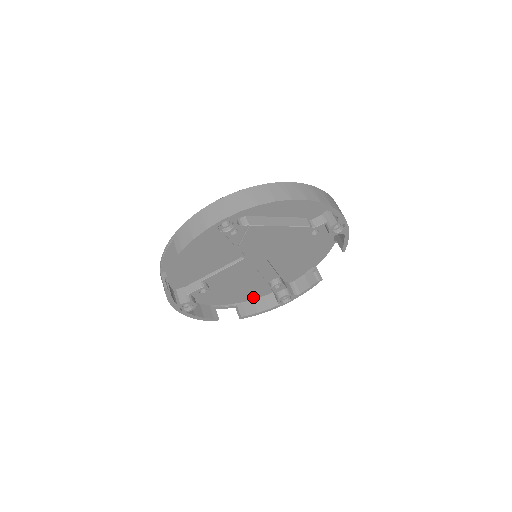
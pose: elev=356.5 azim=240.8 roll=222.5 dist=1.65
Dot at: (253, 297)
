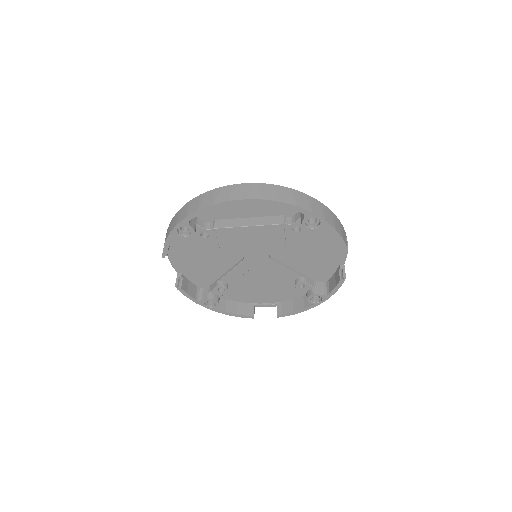
Dot at: (292, 296)
